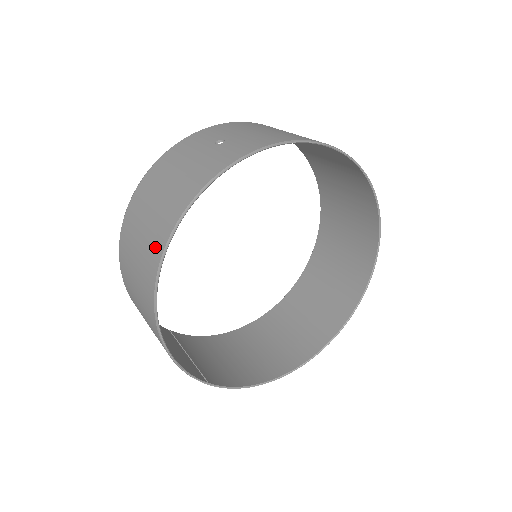
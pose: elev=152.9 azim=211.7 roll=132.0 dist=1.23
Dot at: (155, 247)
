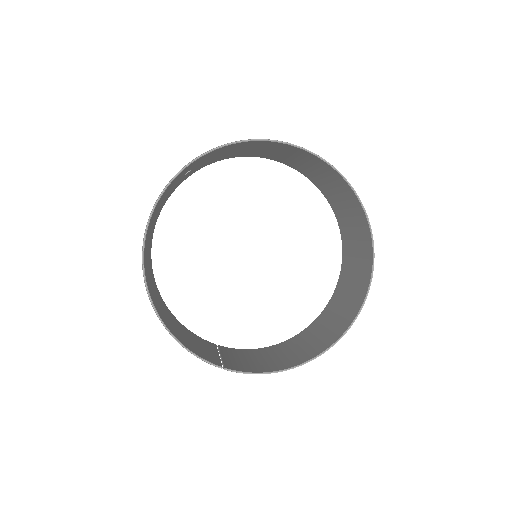
Dot at: occluded
